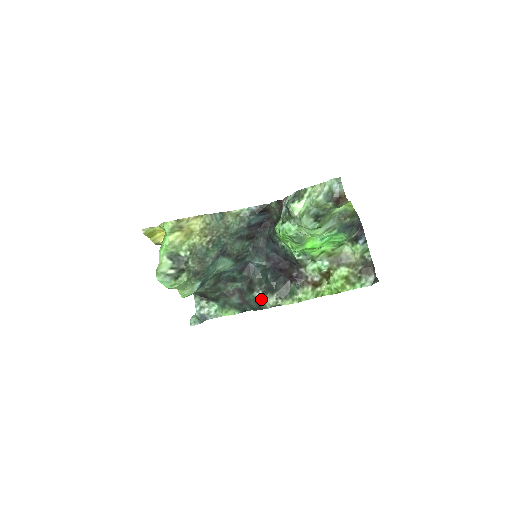
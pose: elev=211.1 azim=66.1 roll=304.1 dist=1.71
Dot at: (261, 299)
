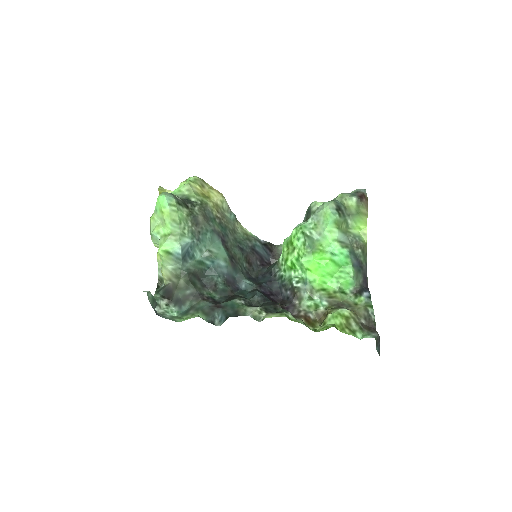
Dot at: (241, 306)
